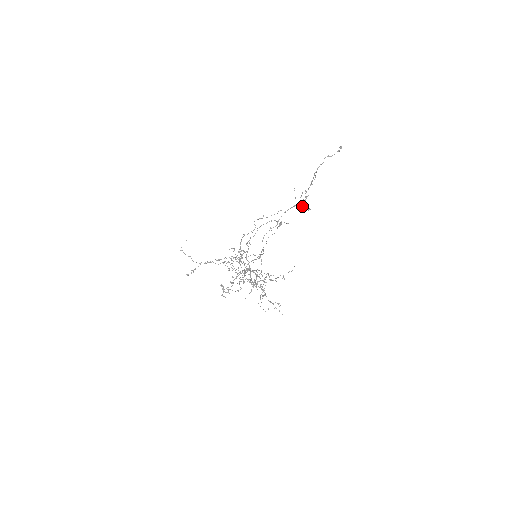
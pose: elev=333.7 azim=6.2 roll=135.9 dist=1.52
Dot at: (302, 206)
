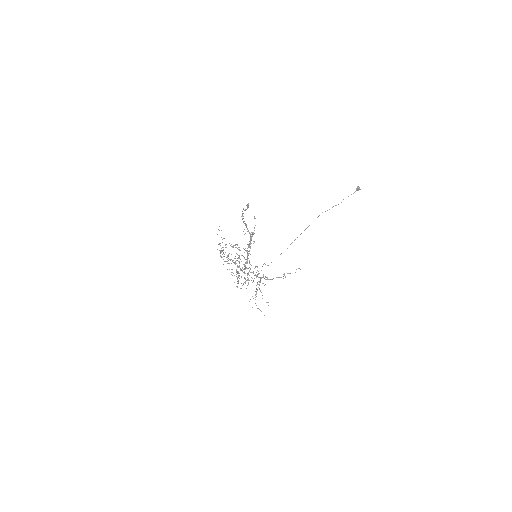
Dot at: (250, 240)
